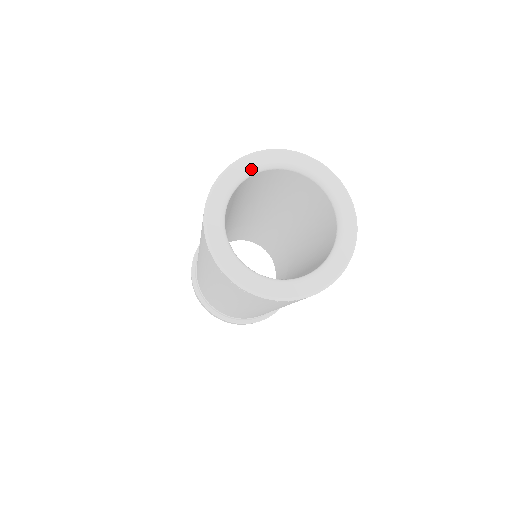
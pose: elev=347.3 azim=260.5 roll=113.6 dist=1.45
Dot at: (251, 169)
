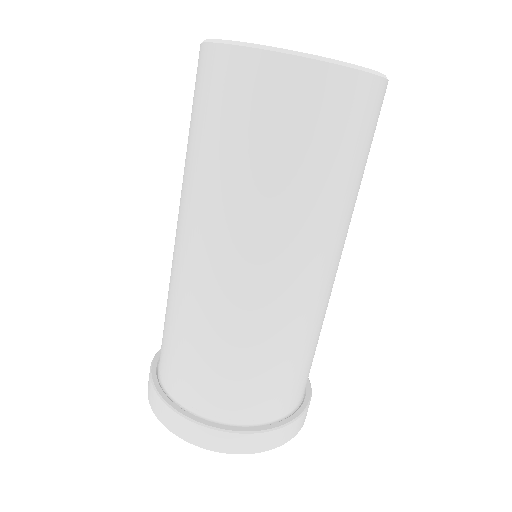
Dot at: occluded
